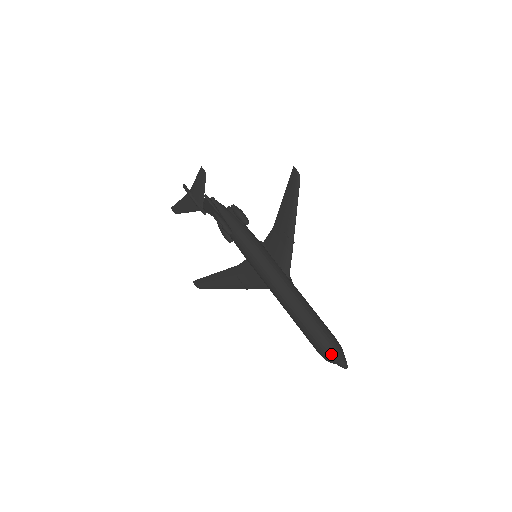
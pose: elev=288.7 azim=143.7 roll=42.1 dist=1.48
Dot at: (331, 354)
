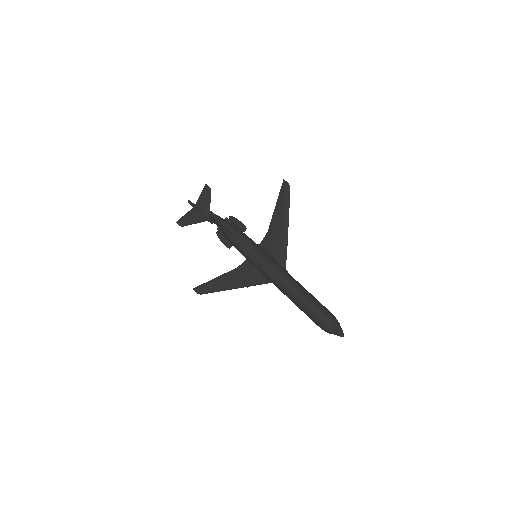
Dot at: (332, 325)
